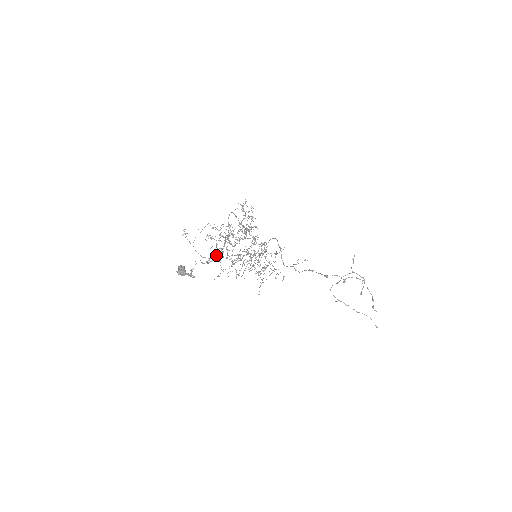
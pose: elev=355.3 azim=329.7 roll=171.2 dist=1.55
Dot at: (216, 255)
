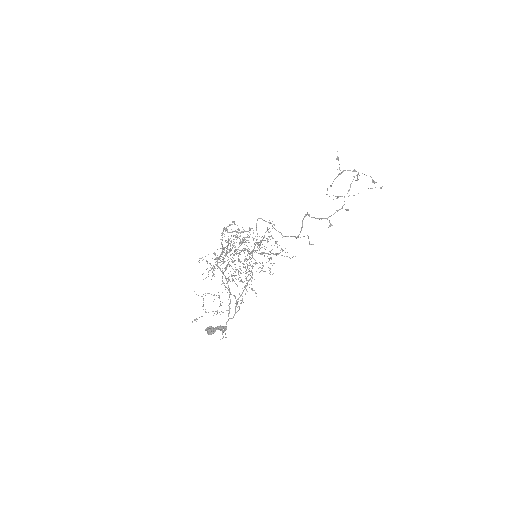
Dot at: (230, 302)
